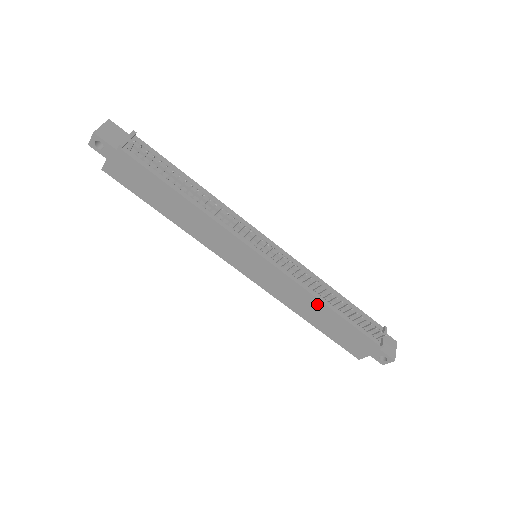
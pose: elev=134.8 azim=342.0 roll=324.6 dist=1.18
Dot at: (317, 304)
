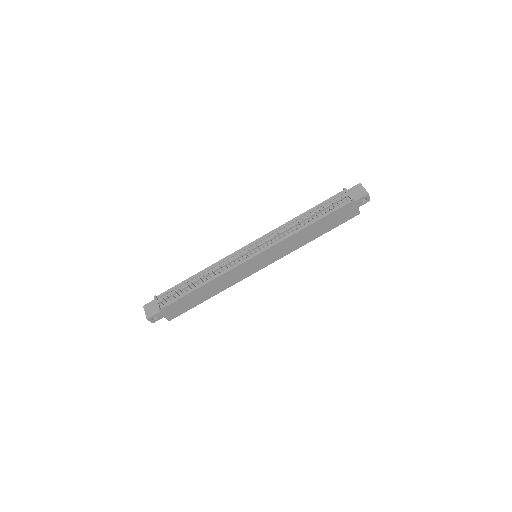
Dot at: (303, 232)
